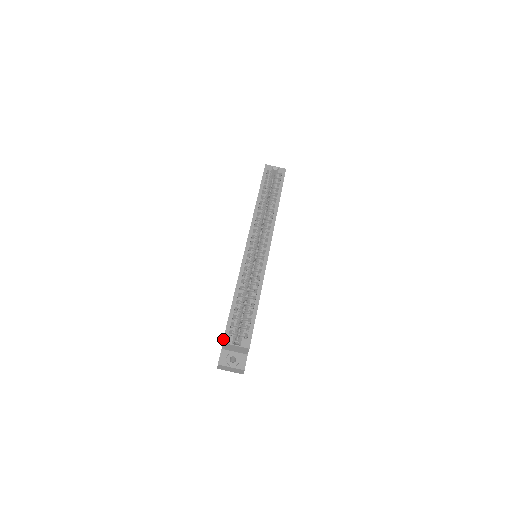
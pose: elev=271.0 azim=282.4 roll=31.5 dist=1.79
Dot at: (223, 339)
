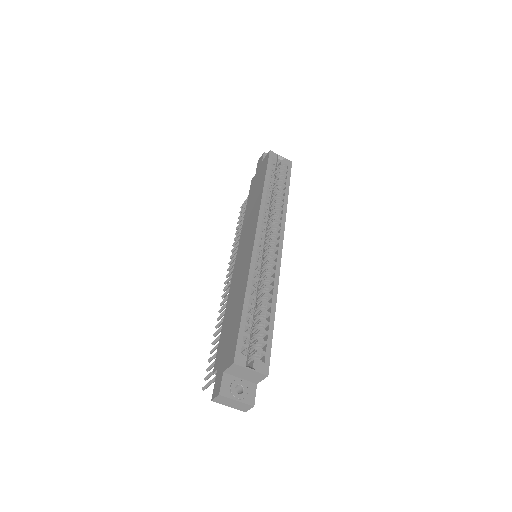
Dot at: (234, 358)
